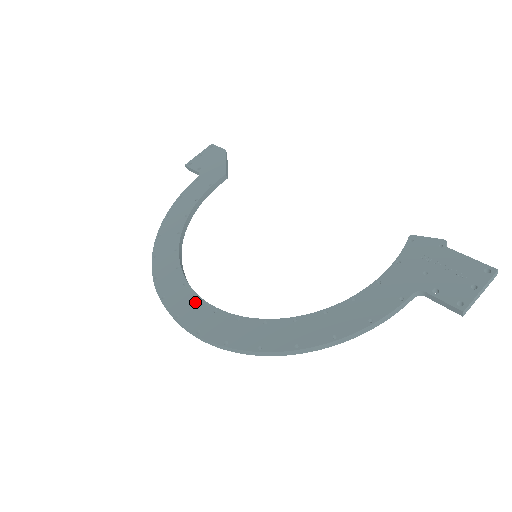
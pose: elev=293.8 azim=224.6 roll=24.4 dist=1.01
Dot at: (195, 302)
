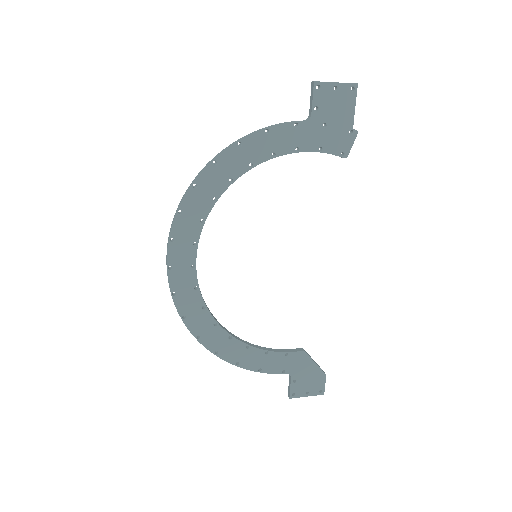
Dot at: (189, 263)
